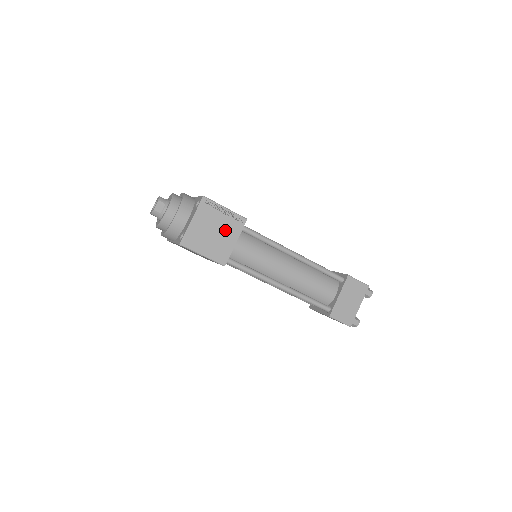
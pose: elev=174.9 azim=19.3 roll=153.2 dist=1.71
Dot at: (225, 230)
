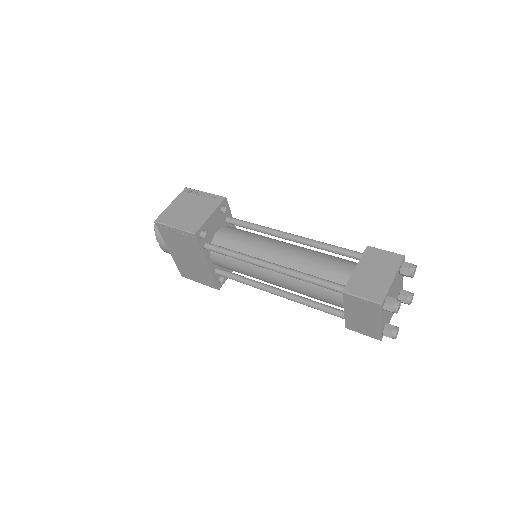
Dot at: (201, 207)
